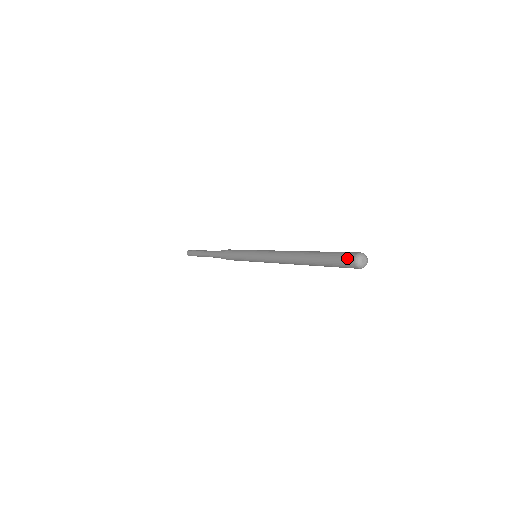
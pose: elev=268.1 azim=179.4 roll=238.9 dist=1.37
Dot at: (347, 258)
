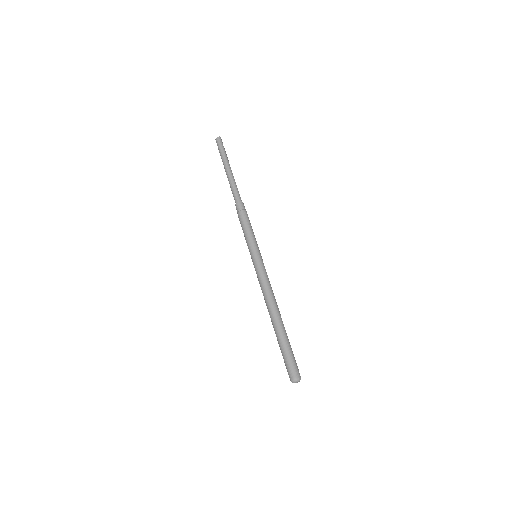
Dot at: (291, 372)
